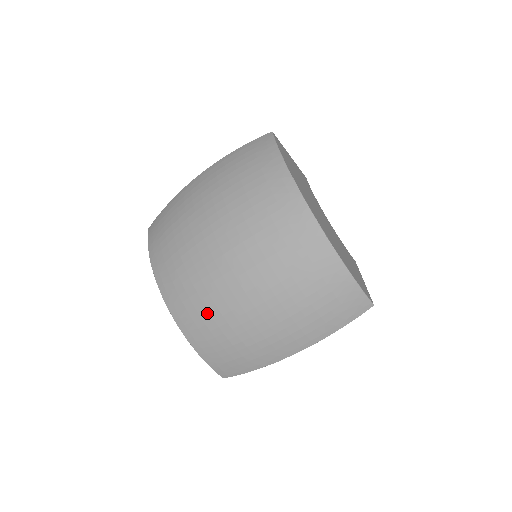
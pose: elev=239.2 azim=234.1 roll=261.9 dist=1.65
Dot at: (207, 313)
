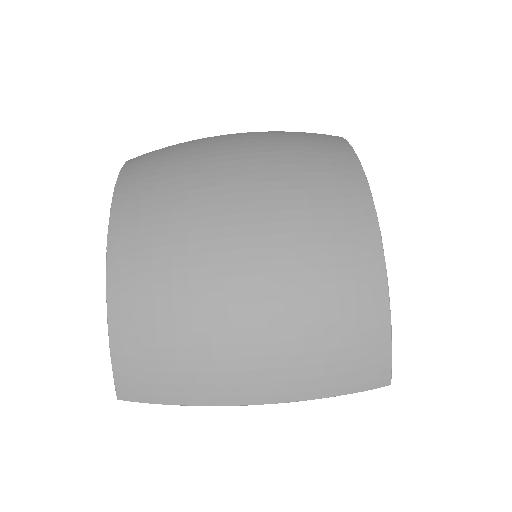
Dot at: (168, 280)
